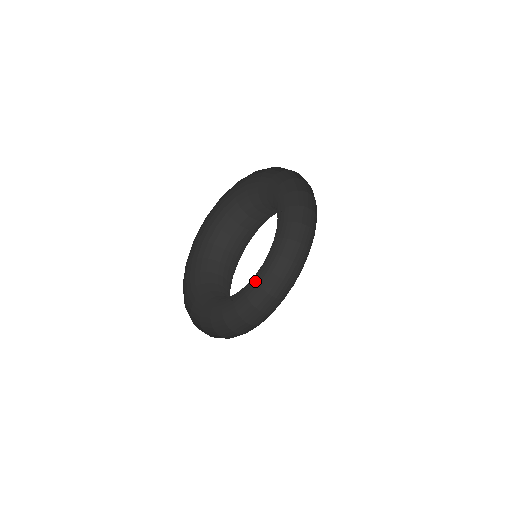
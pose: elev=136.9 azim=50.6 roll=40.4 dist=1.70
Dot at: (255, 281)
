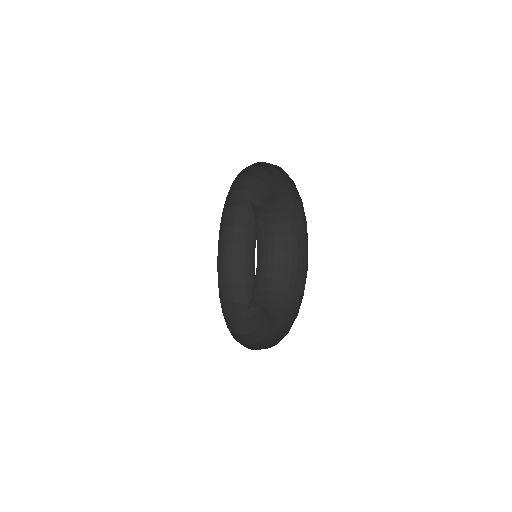
Dot at: (219, 296)
